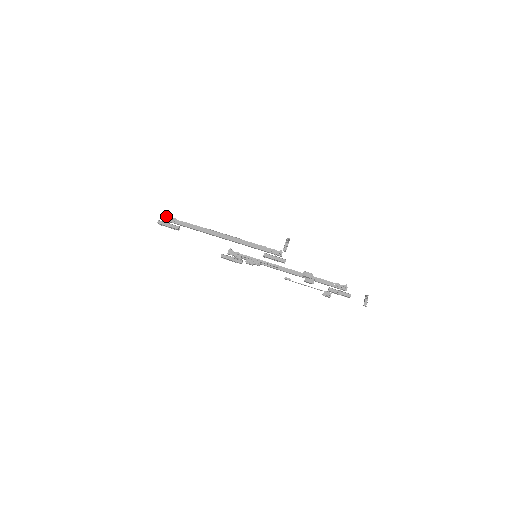
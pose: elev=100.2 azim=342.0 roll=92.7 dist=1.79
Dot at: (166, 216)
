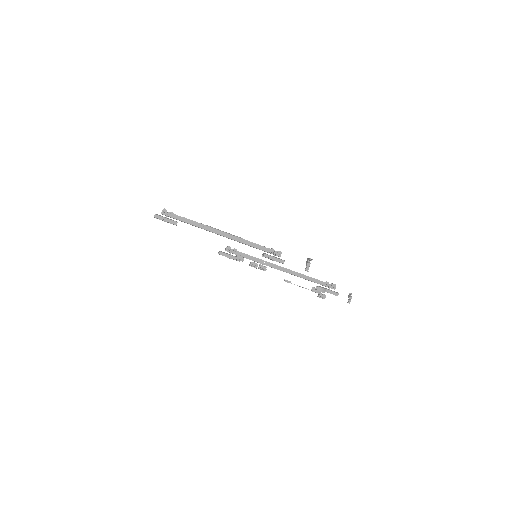
Dot at: (163, 210)
